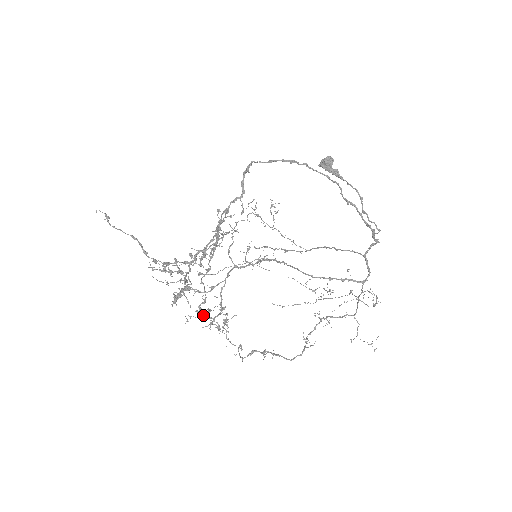
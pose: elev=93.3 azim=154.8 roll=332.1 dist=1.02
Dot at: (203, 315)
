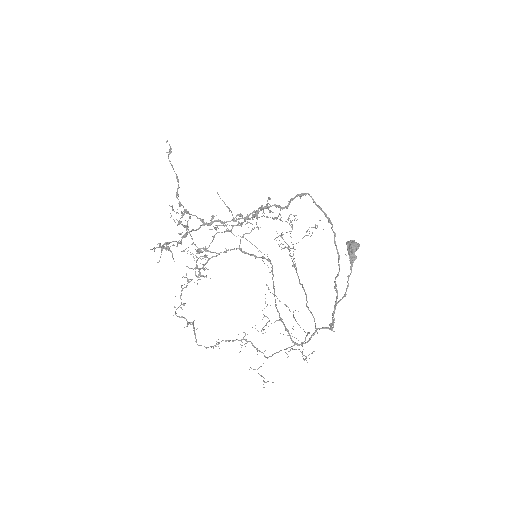
Dot at: (197, 257)
